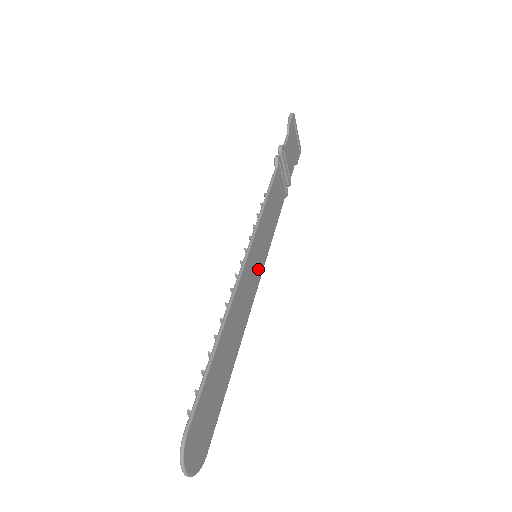
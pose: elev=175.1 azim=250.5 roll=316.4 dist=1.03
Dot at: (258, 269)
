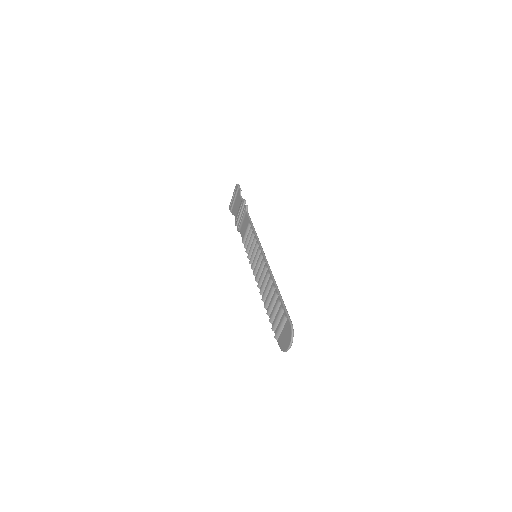
Dot at: occluded
